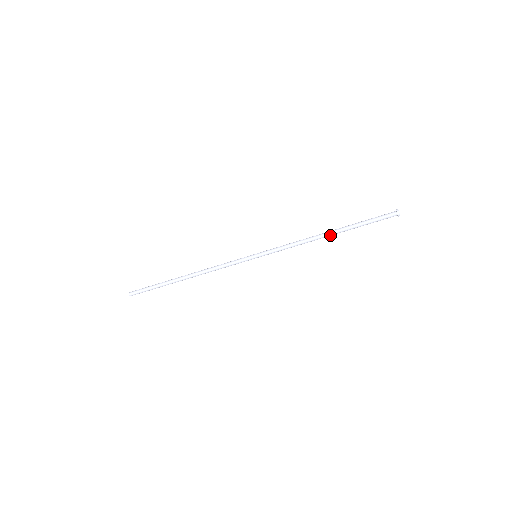
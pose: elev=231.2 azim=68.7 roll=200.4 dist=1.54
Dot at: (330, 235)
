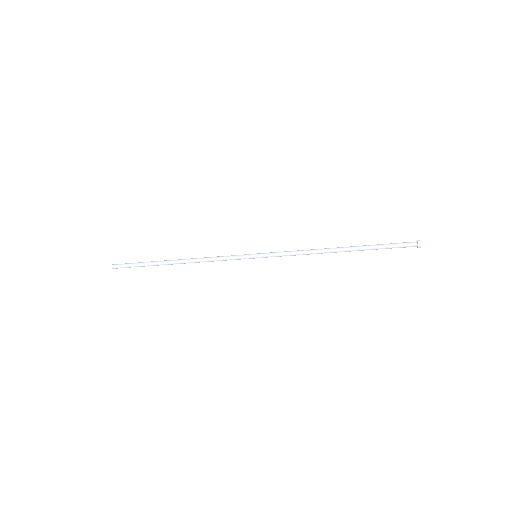
Dot at: occluded
